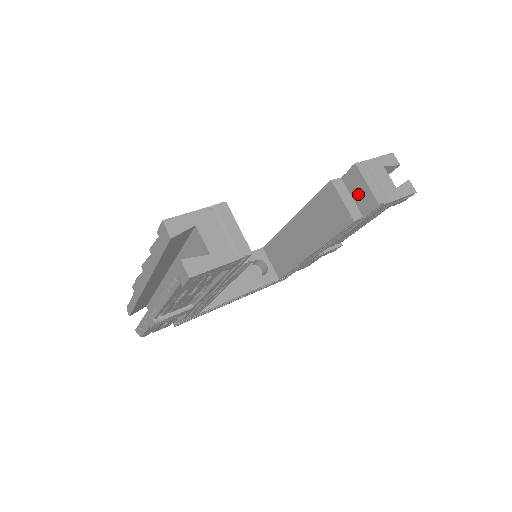
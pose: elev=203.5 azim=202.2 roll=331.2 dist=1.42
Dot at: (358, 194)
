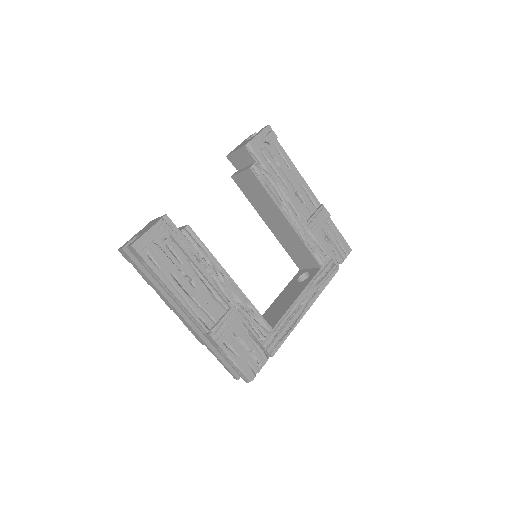
Dot at: (242, 161)
